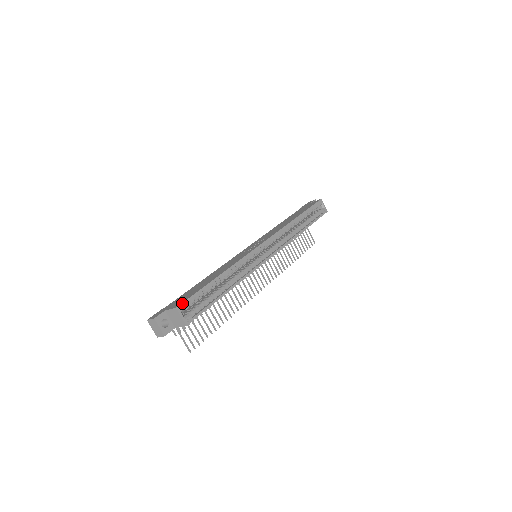
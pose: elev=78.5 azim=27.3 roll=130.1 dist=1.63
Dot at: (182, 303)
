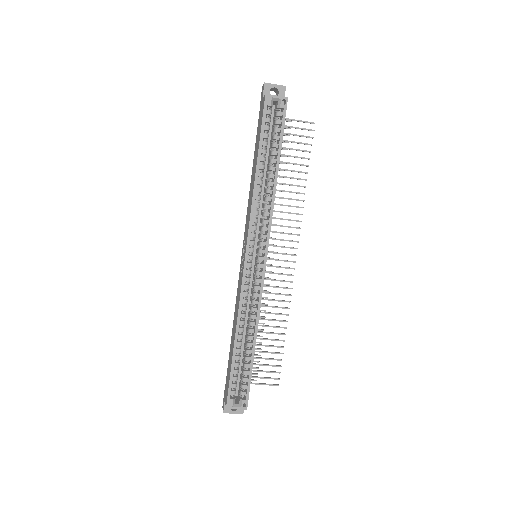
Dot at: (227, 400)
